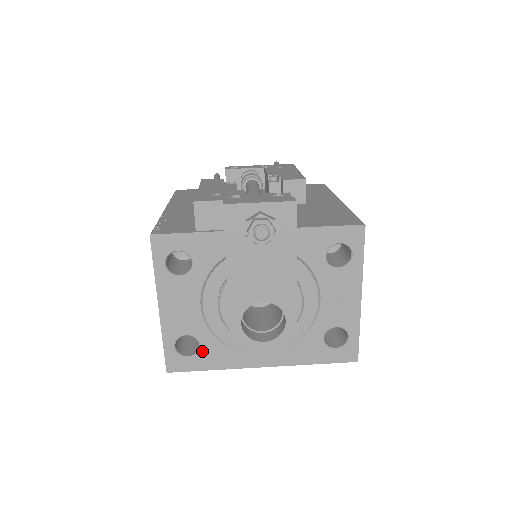
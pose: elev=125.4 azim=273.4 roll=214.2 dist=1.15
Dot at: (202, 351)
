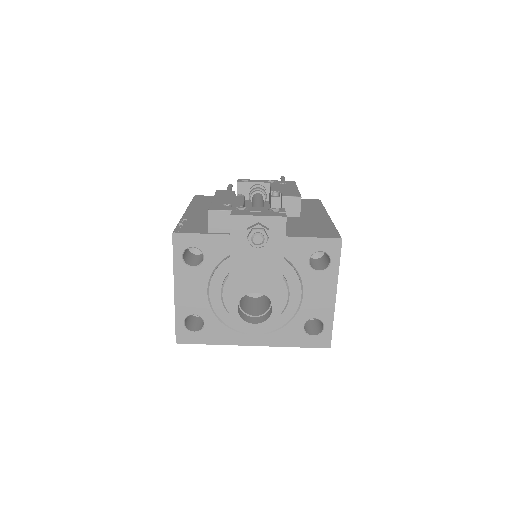
Dot at: (206, 328)
